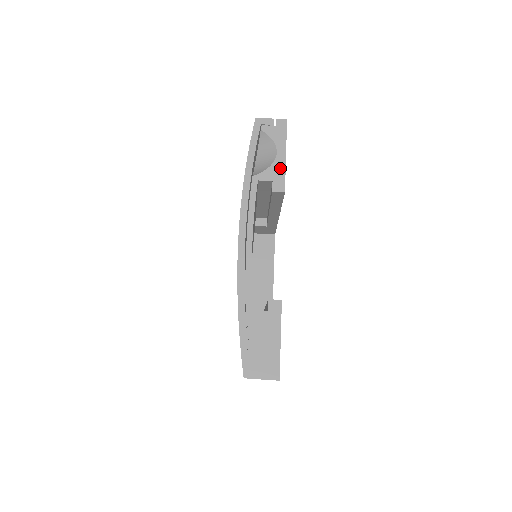
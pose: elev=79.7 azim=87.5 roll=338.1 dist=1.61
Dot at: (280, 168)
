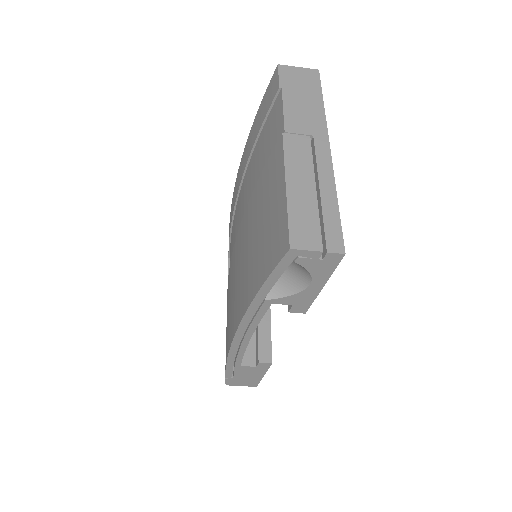
Dot at: (308, 297)
